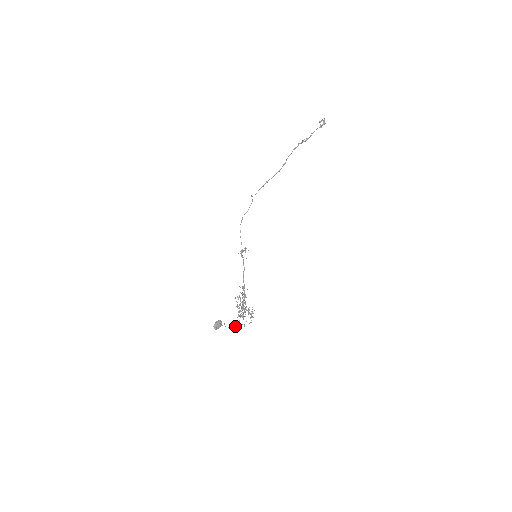
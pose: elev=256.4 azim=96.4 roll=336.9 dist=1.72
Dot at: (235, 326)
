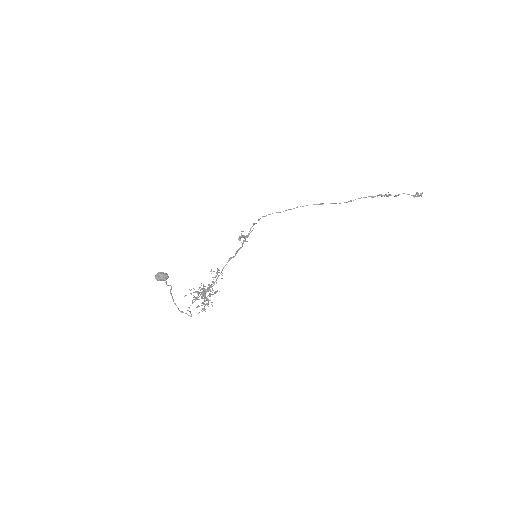
Dot at: occluded
